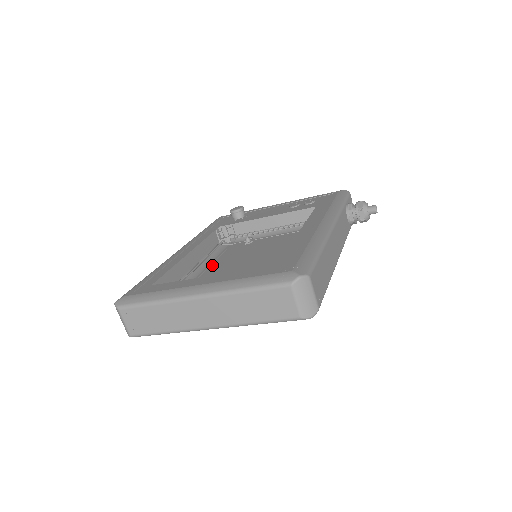
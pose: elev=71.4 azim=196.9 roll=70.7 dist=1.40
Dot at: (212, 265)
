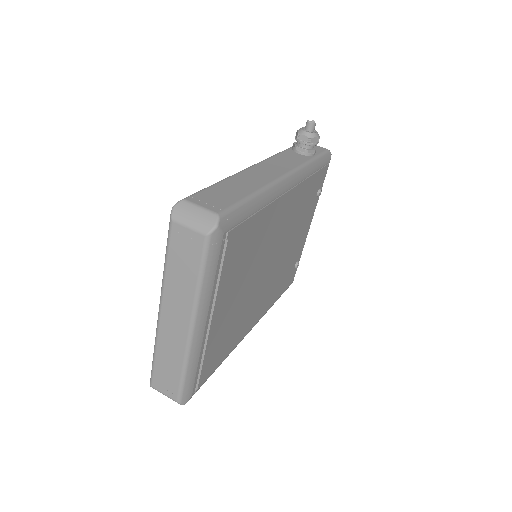
Dot at: (268, 306)
